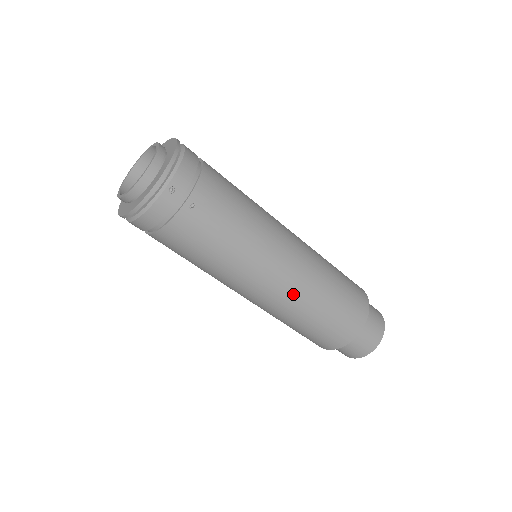
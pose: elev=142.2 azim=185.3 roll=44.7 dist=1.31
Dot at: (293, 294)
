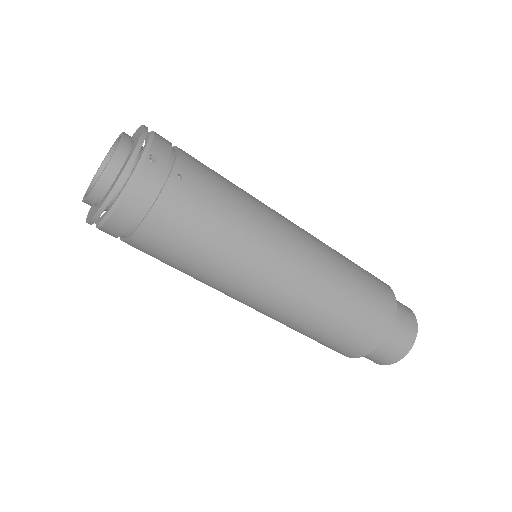
Dot at: (315, 276)
